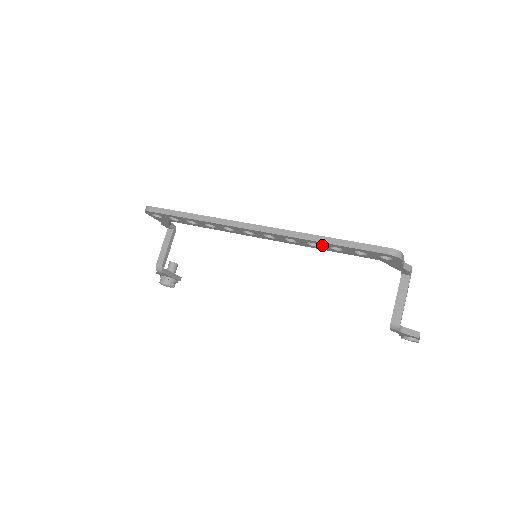
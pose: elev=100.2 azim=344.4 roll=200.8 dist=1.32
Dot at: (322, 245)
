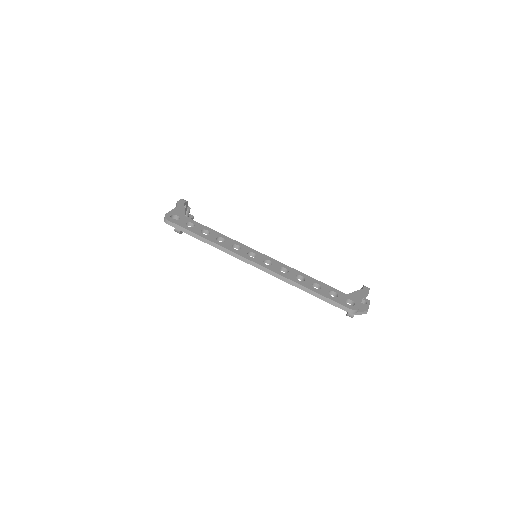
Dot at: occluded
